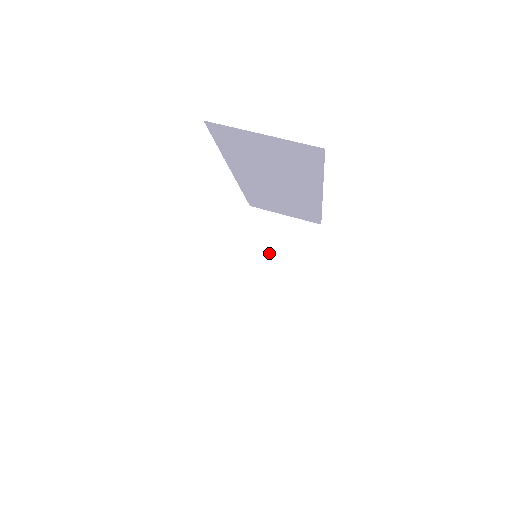
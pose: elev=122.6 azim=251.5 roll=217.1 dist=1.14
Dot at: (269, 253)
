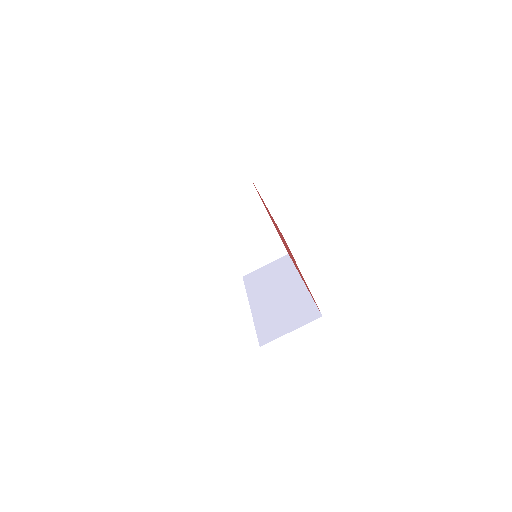
Dot at: (237, 218)
